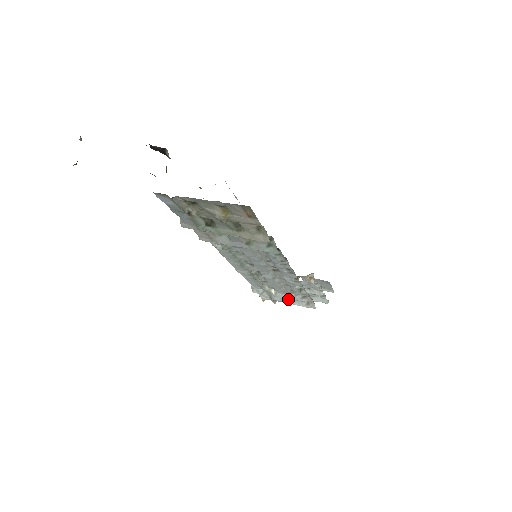
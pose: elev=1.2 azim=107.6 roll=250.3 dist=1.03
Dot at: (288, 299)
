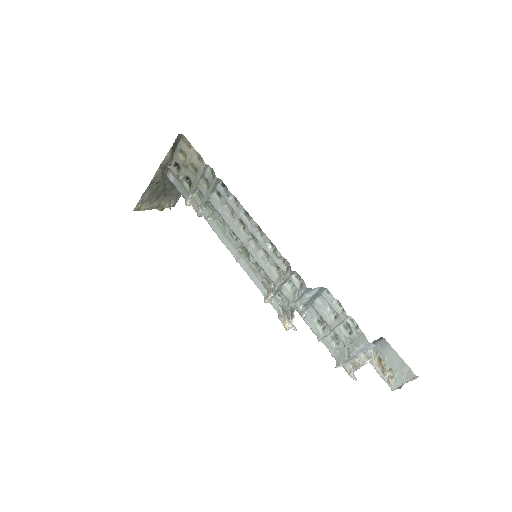
Dot at: (281, 284)
